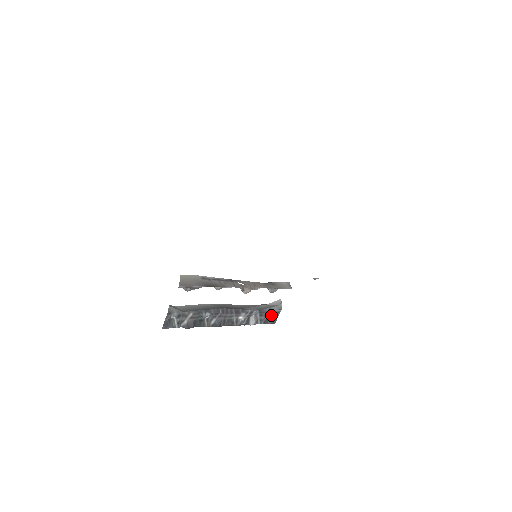
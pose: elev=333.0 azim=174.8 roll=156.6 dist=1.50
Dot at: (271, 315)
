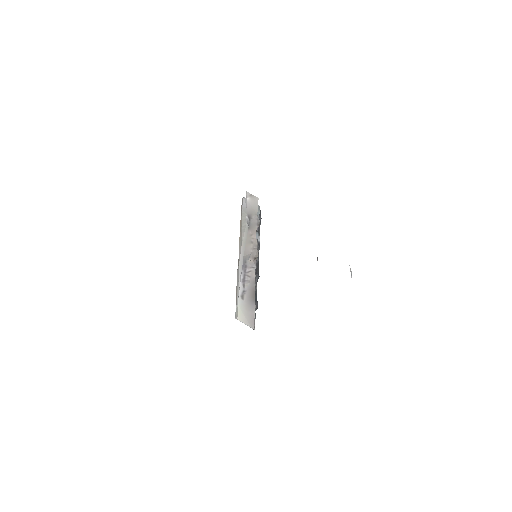
Dot at: occluded
